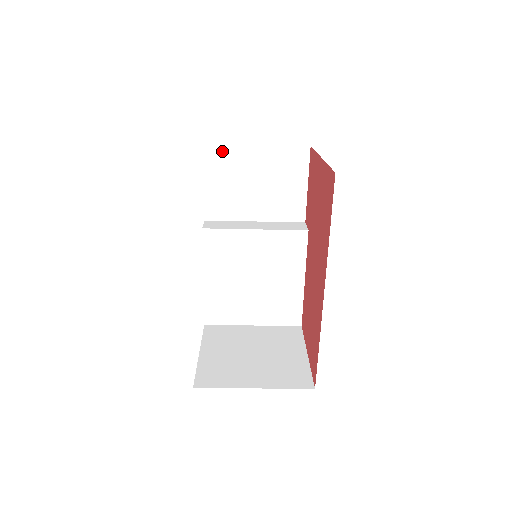
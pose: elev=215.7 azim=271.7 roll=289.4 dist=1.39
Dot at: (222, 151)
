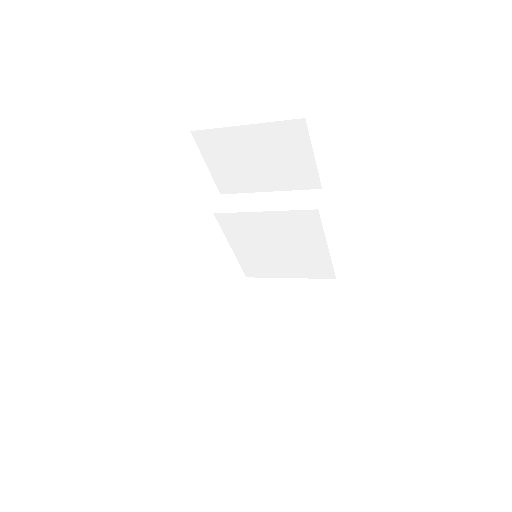
Dot at: (212, 135)
